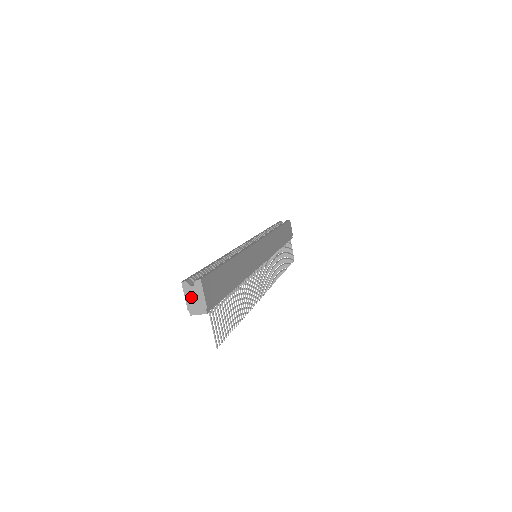
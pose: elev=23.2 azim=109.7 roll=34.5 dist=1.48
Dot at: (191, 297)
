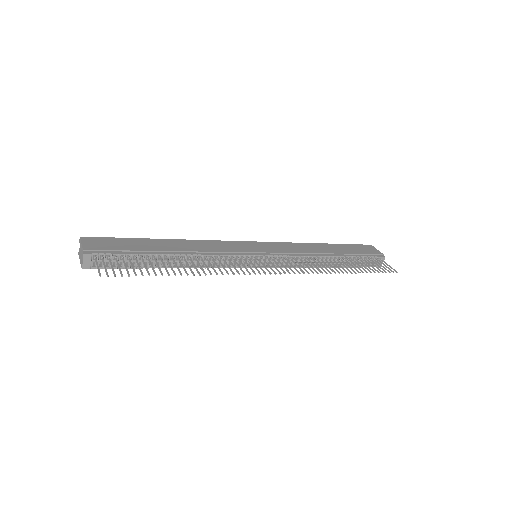
Dot at: (80, 256)
